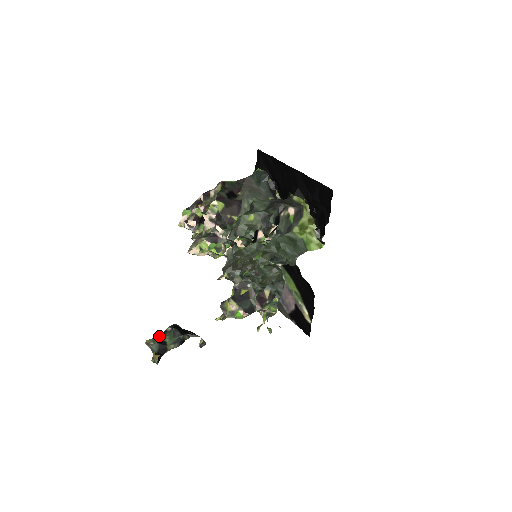
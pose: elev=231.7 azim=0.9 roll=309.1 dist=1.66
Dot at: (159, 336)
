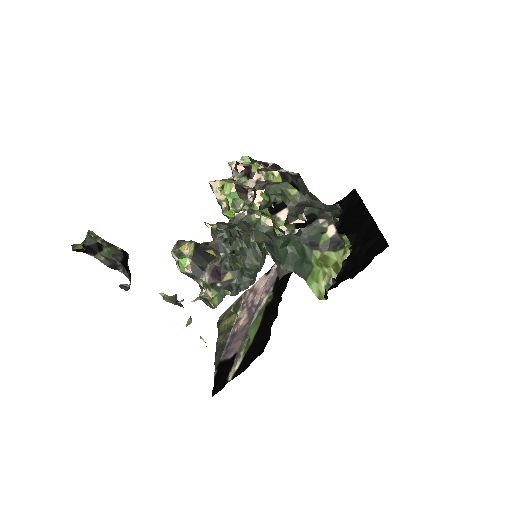
Dot at: (105, 241)
